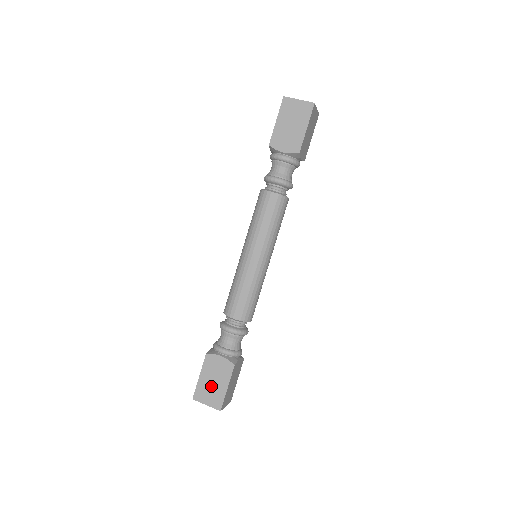
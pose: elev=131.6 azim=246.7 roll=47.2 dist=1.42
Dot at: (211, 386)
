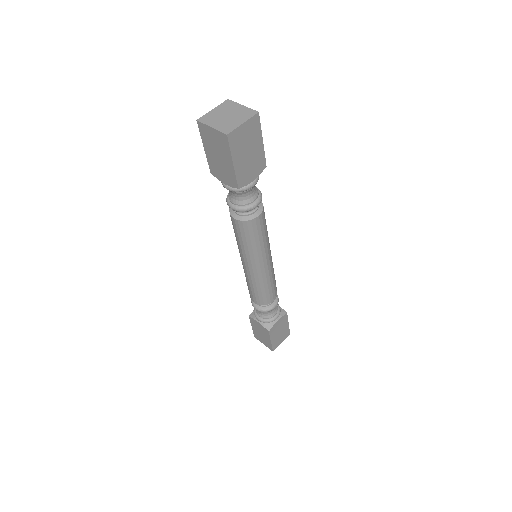
Dot at: (261, 336)
